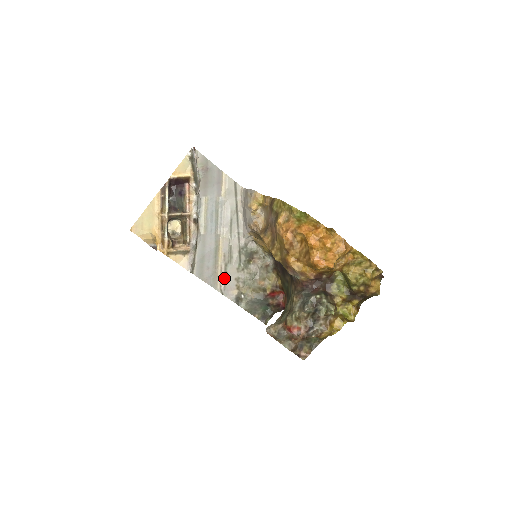
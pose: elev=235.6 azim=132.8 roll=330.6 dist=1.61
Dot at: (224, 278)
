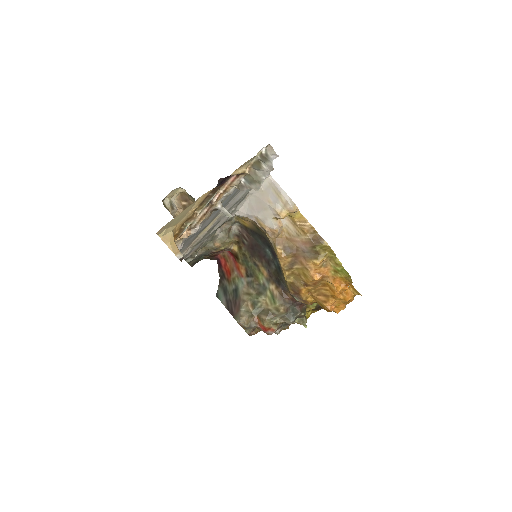
Dot at: (194, 246)
